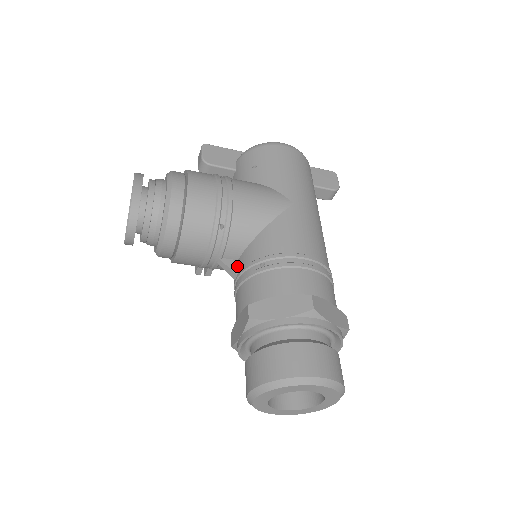
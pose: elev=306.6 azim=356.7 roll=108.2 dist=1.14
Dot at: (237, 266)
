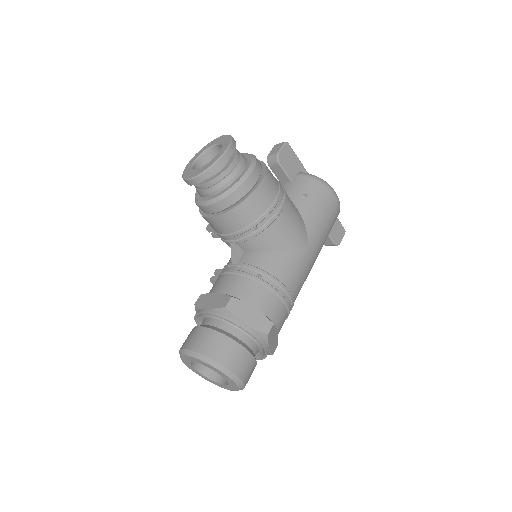
Dot at: (241, 256)
